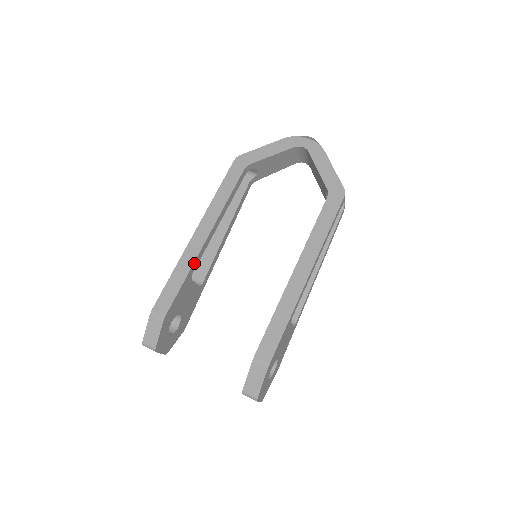
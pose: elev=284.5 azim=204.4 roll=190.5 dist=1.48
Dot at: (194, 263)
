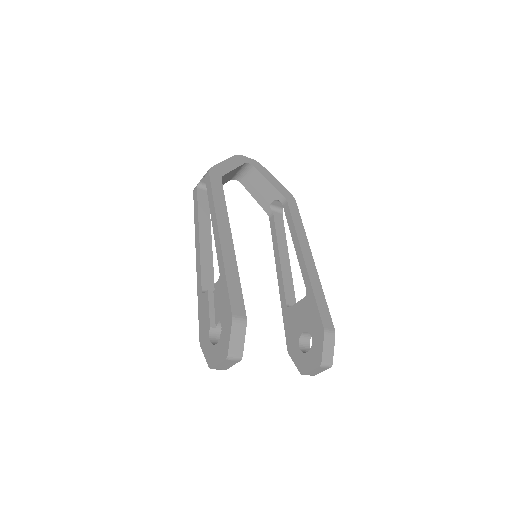
Dot at: (236, 265)
